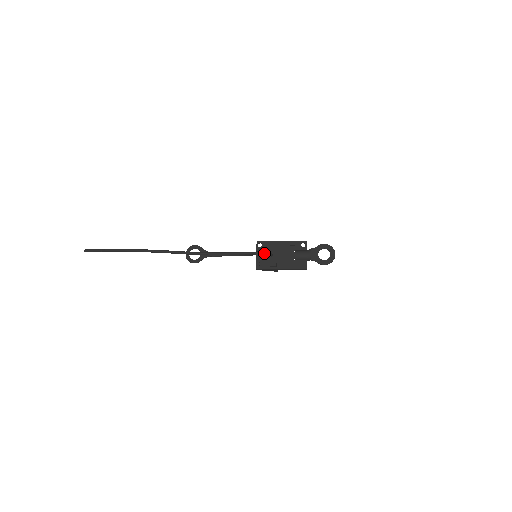
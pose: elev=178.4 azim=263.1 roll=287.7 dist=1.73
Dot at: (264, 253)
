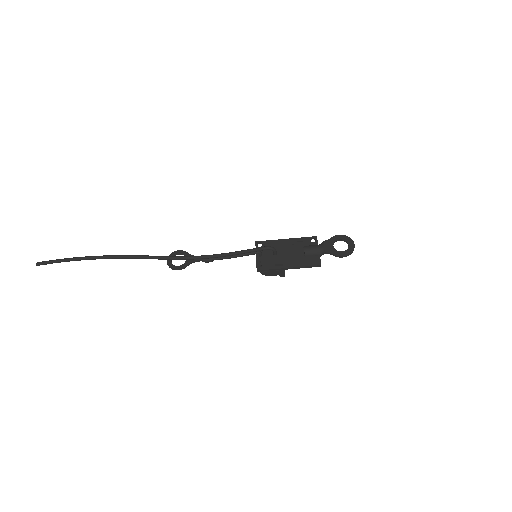
Dot at: (266, 248)
